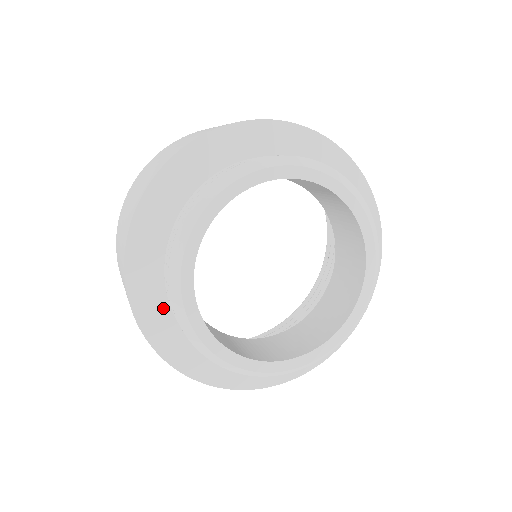
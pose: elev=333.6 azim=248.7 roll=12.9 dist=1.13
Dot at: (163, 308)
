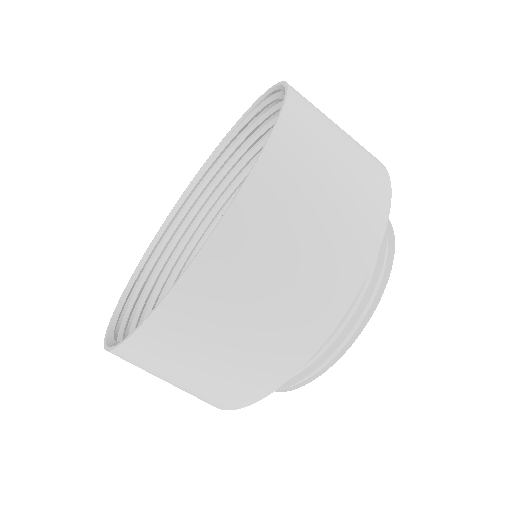
Dot at: occluded
